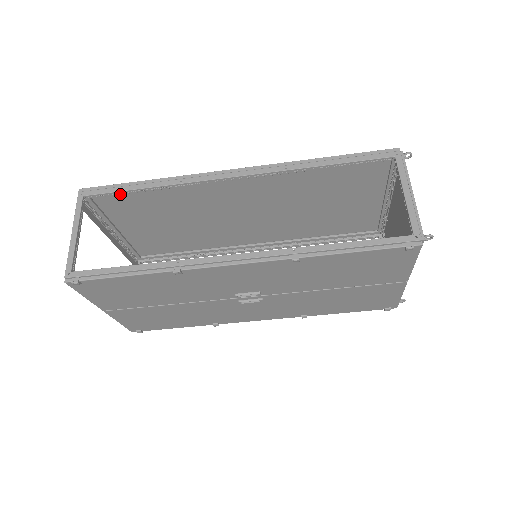
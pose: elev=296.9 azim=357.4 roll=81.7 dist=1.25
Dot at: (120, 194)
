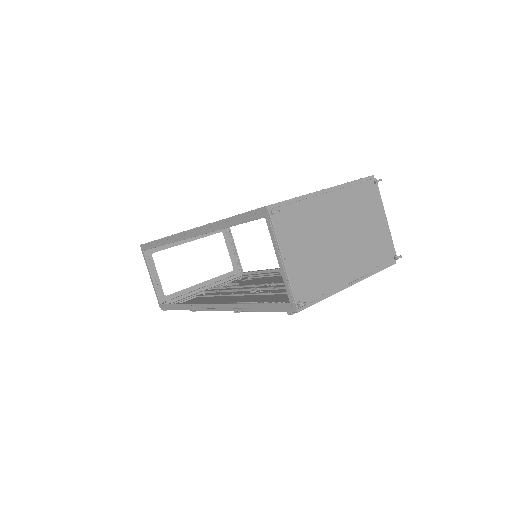
Dot at: occluded
